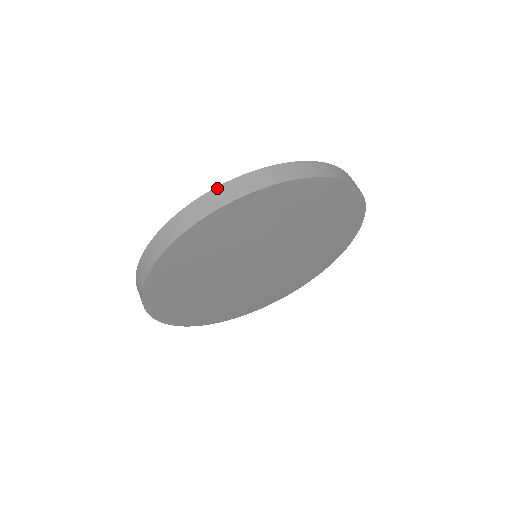
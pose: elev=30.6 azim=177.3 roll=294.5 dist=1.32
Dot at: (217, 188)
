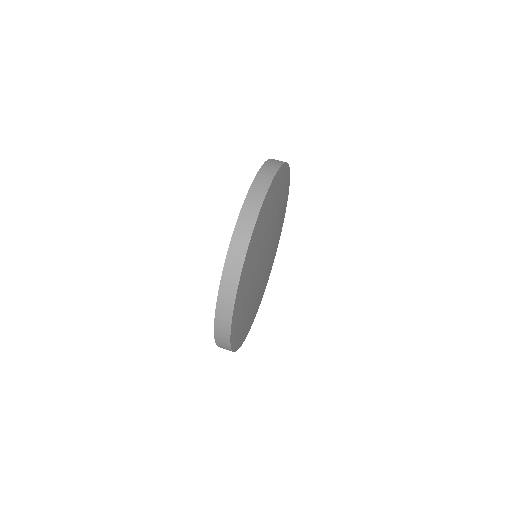
Dot at: (221, 282)
